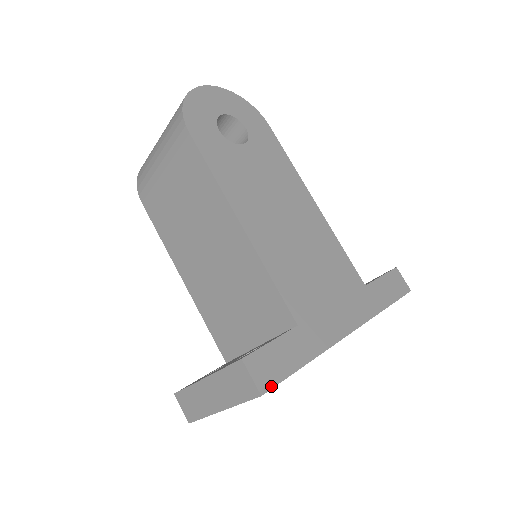
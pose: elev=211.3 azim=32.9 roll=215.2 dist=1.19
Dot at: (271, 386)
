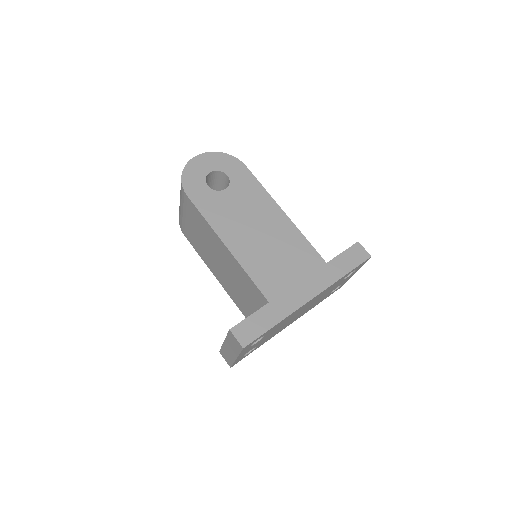
Dot at: (250, 342)
